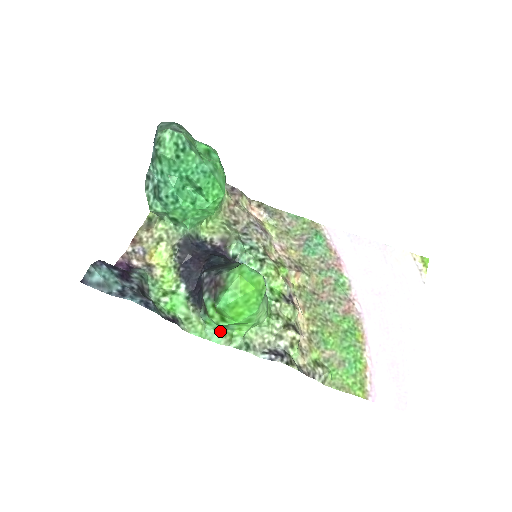
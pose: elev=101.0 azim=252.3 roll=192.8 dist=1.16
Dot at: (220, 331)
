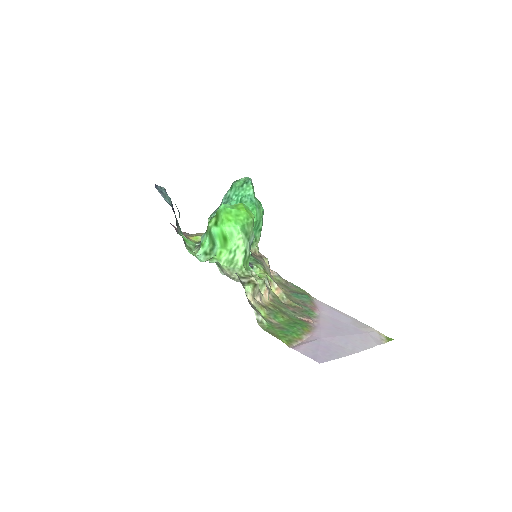
Dot at: (206, 256)
